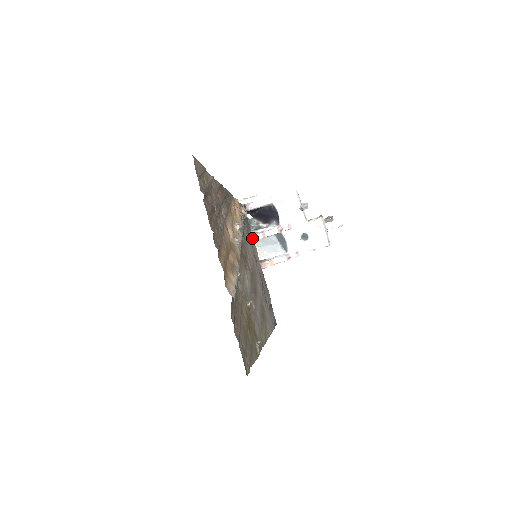
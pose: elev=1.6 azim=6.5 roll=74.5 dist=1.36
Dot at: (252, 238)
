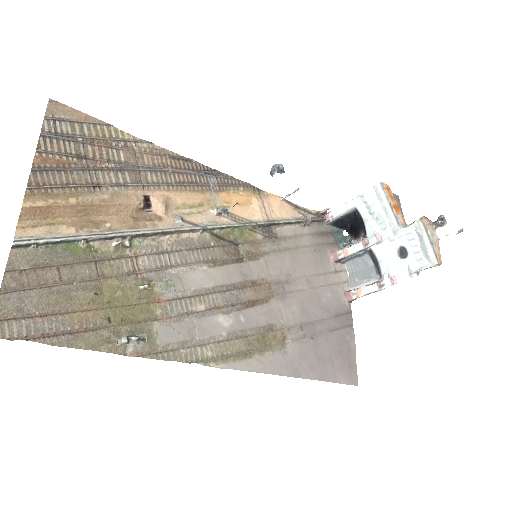
Dot at: (332, 257)
